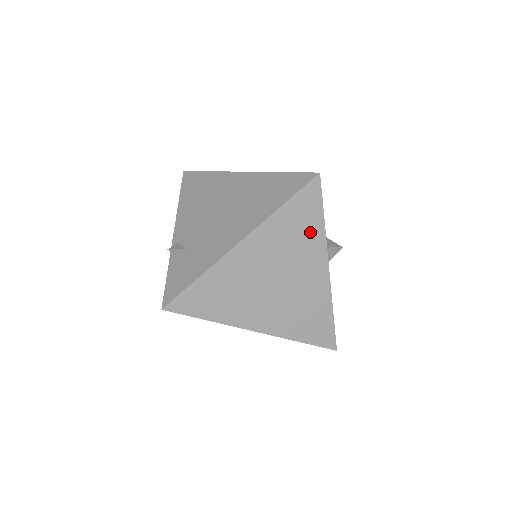
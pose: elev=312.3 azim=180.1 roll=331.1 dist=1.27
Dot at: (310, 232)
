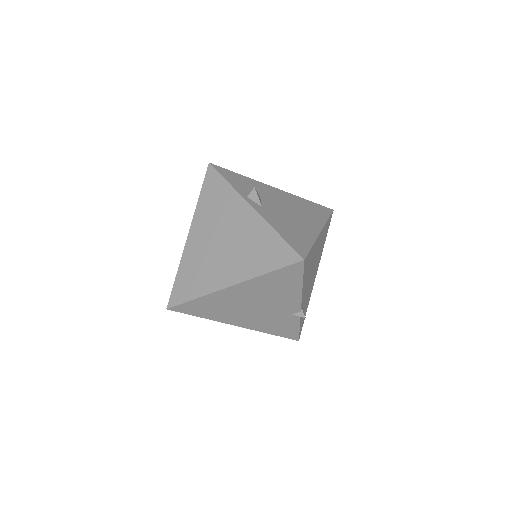
Dot at: (224, 196)
